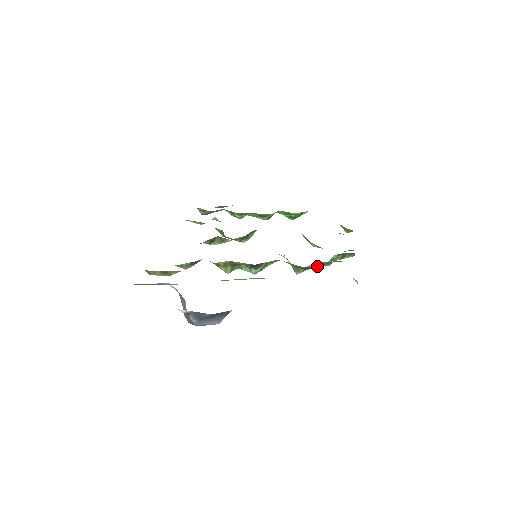
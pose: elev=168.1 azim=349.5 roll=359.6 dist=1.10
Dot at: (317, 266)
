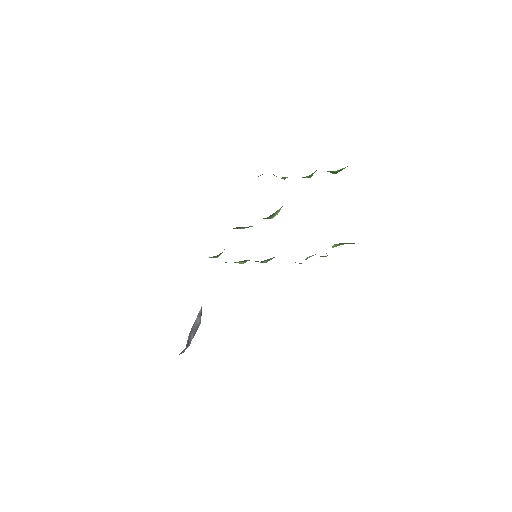
Dot at: occluded
